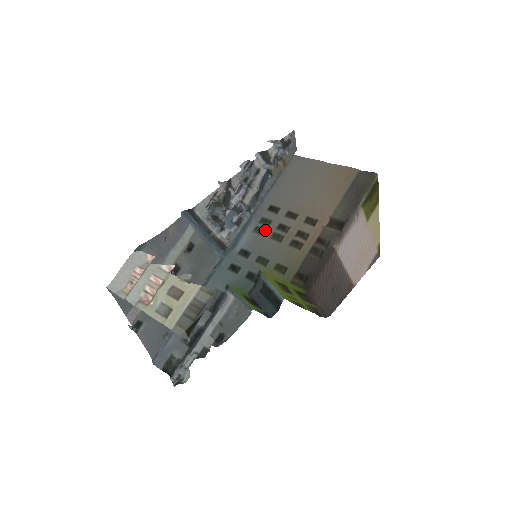
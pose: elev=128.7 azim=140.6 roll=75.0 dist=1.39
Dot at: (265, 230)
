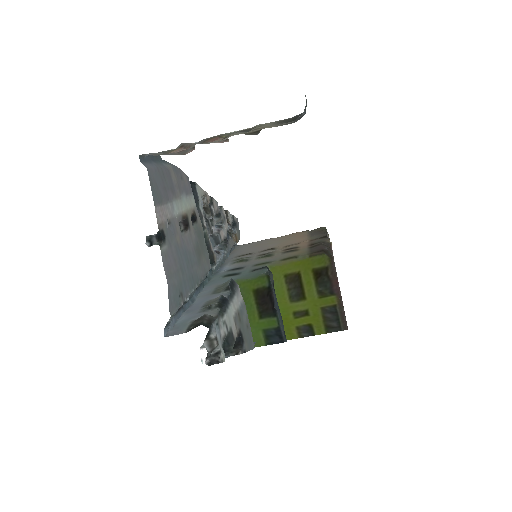
Dot at: (247, 259)
